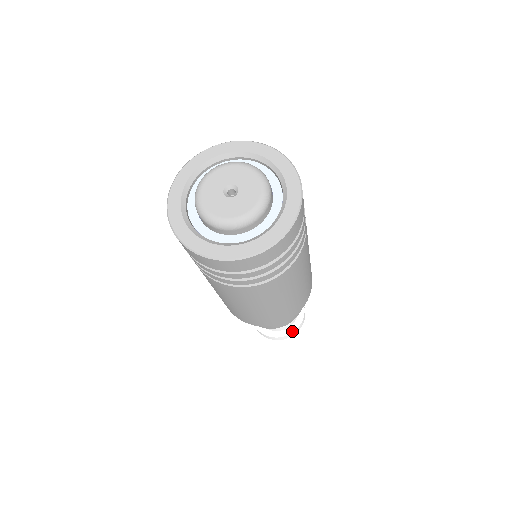
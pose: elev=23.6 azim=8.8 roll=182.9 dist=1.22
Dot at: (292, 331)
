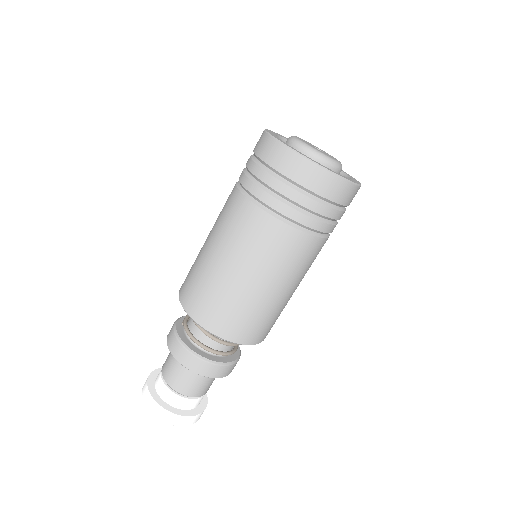
Dot at: (201, 410)
